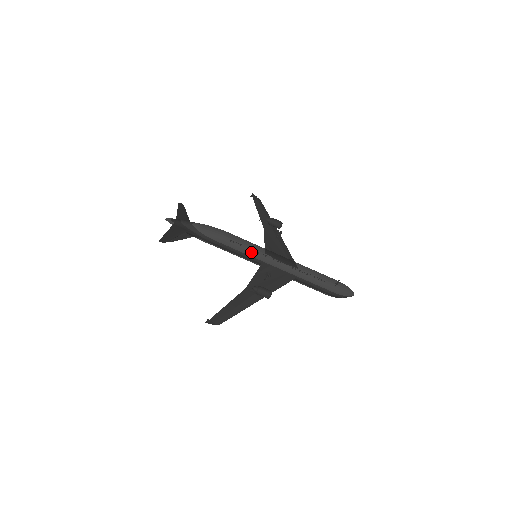
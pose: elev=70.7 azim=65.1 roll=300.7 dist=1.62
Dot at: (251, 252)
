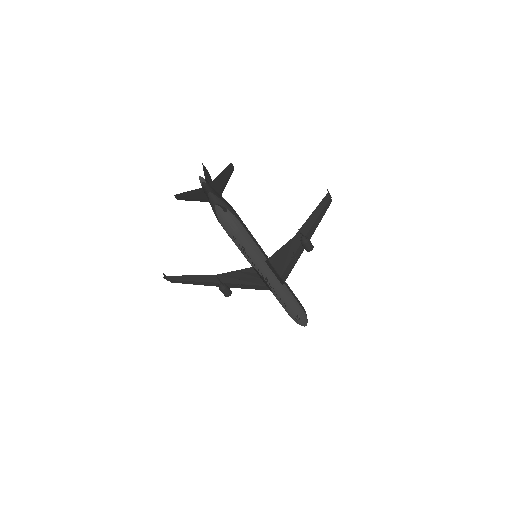
Dot at: (248, 259)
